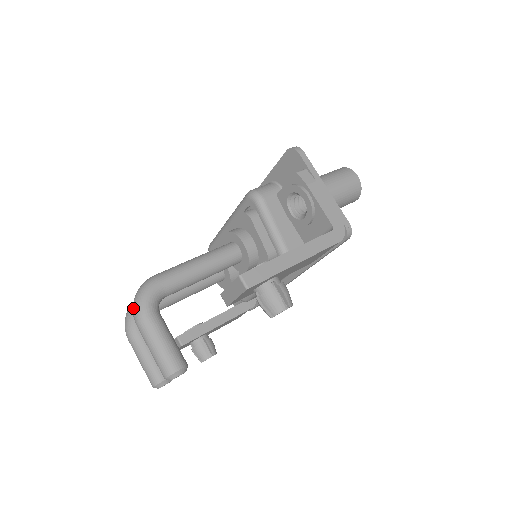
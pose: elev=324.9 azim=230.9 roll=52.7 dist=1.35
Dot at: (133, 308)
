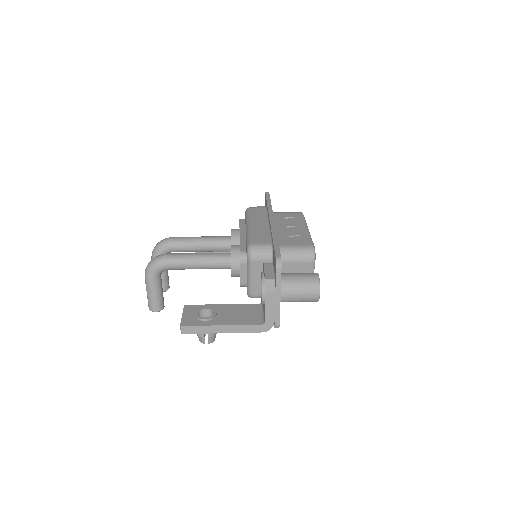
Dot at: (146, 268)
